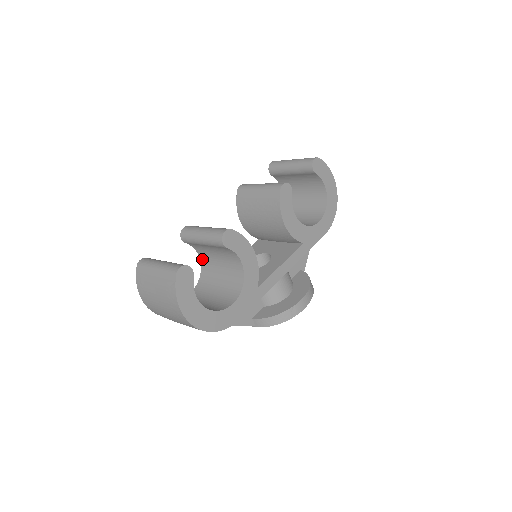
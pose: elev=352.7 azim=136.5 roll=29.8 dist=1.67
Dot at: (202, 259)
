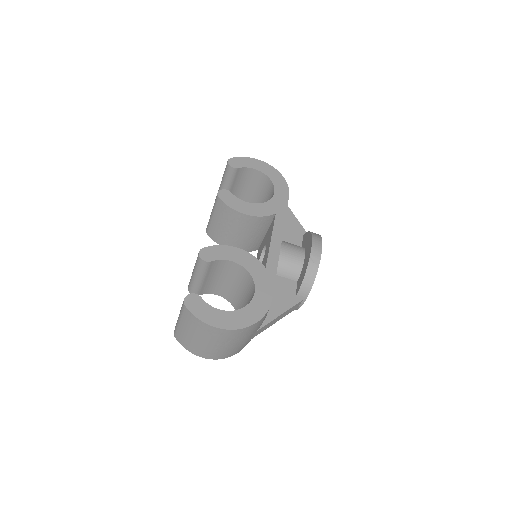
Dot at: (222, 295)
